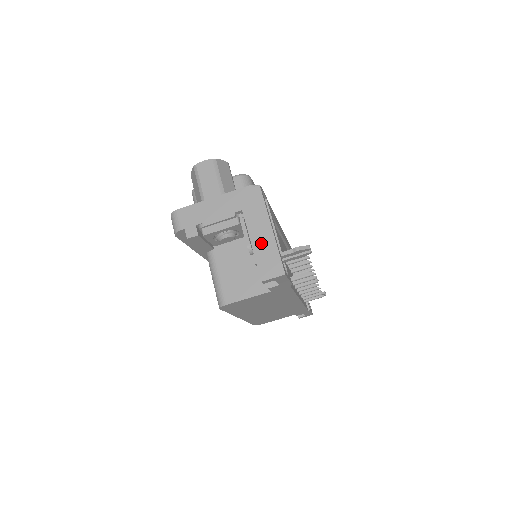
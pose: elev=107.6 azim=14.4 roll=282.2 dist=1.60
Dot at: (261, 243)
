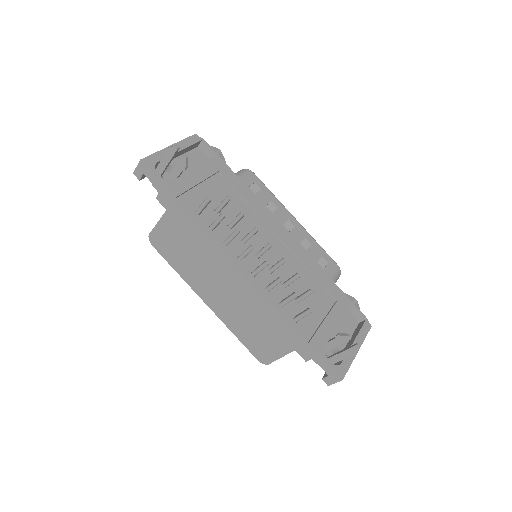
Dot at: occluded
